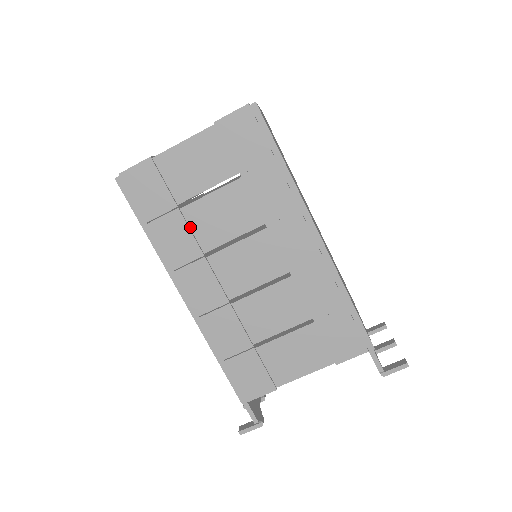
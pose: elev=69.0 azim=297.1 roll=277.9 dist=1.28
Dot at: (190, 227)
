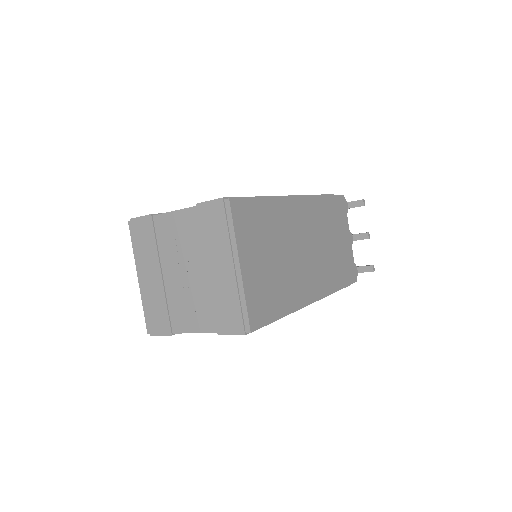
Dot at: occluded
